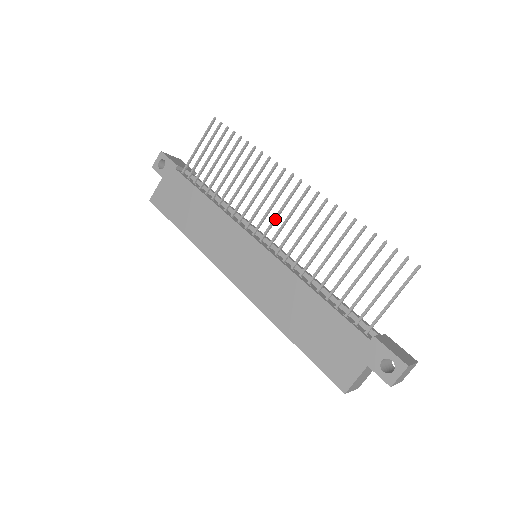
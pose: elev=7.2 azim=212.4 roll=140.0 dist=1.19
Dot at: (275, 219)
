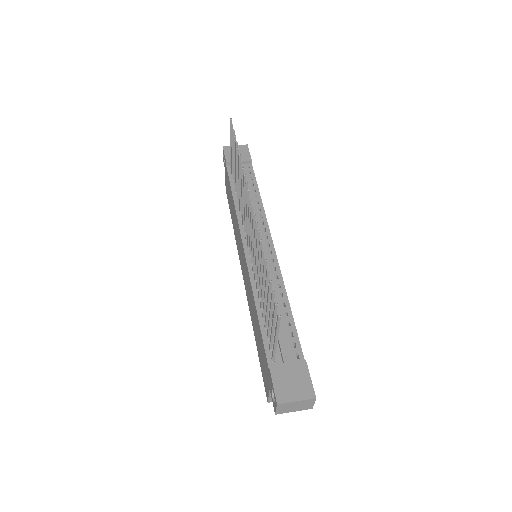
Dot at: (248, 230)
